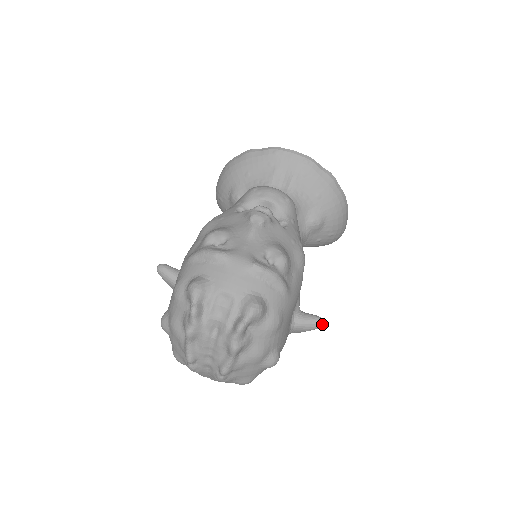
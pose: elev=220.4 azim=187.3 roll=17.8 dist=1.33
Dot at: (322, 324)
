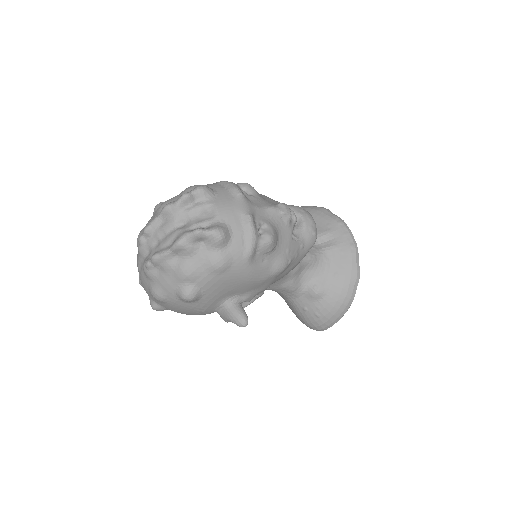
Dot at: (244, 324)
